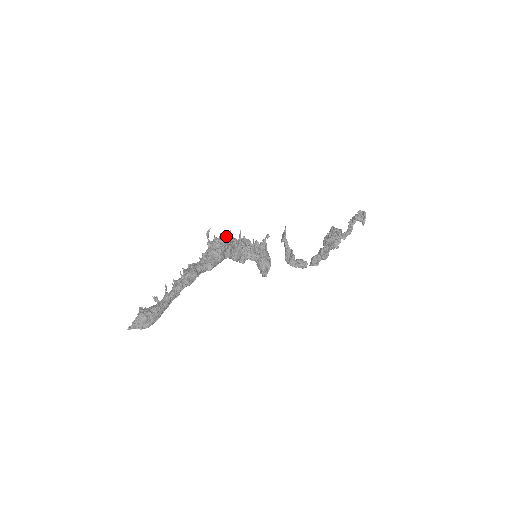
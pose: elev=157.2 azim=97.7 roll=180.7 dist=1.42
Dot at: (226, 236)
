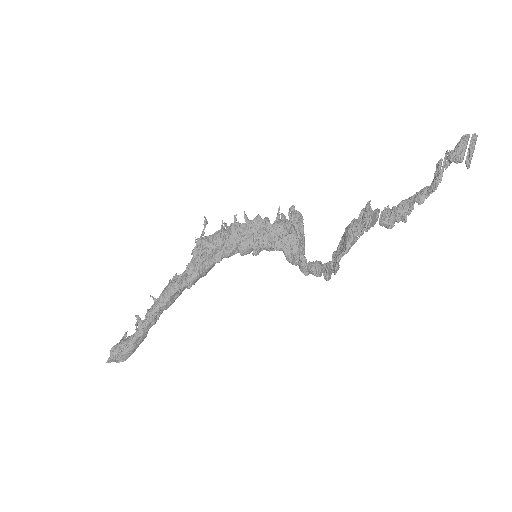
Dot at: (226, 224)
